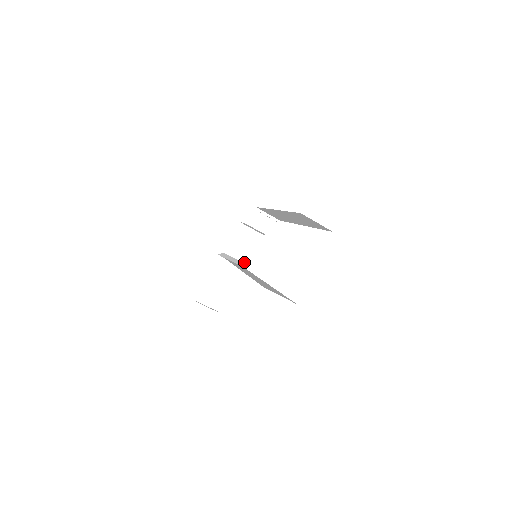
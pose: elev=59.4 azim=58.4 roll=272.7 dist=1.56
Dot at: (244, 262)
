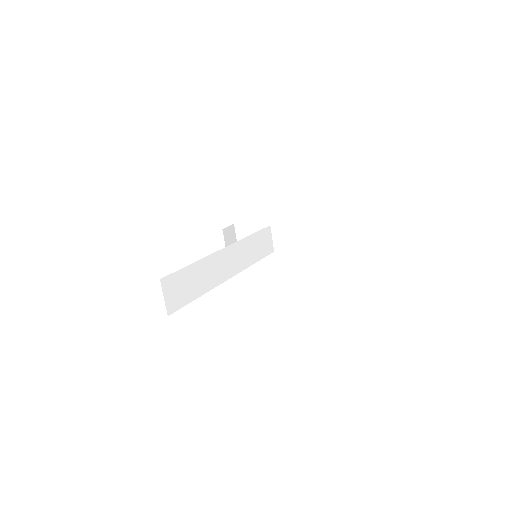
Dot at: (280, 247)
